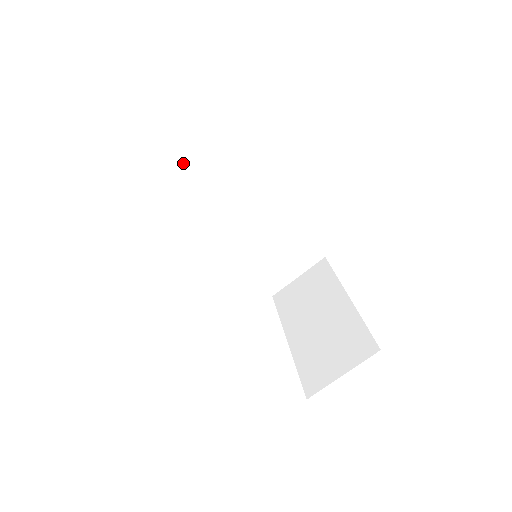
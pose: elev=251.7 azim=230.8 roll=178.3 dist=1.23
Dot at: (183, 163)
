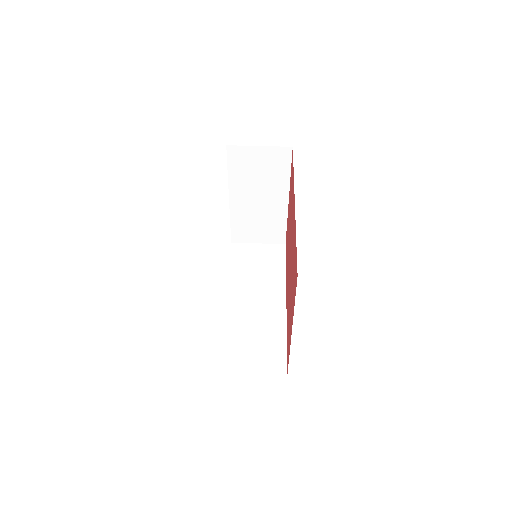
Dot at: (254, 253)
